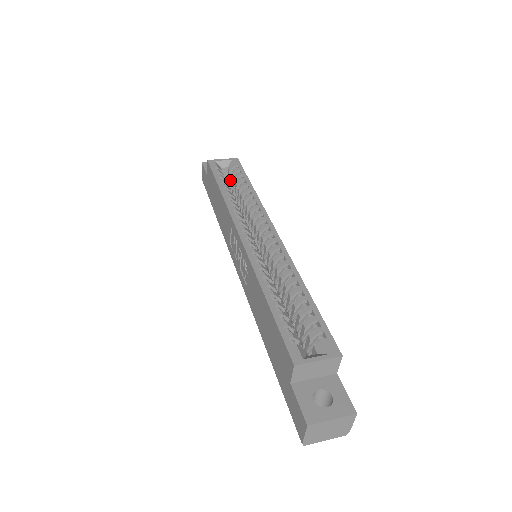
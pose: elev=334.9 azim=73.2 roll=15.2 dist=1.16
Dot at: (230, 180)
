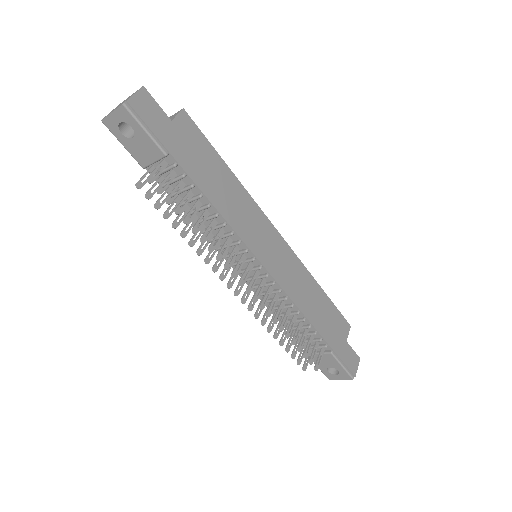
Dot at: occluded
